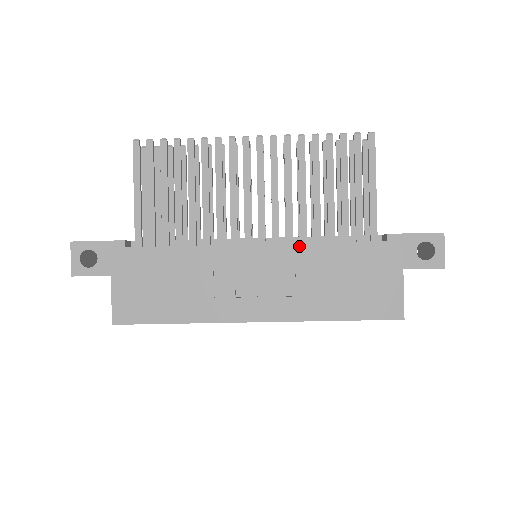
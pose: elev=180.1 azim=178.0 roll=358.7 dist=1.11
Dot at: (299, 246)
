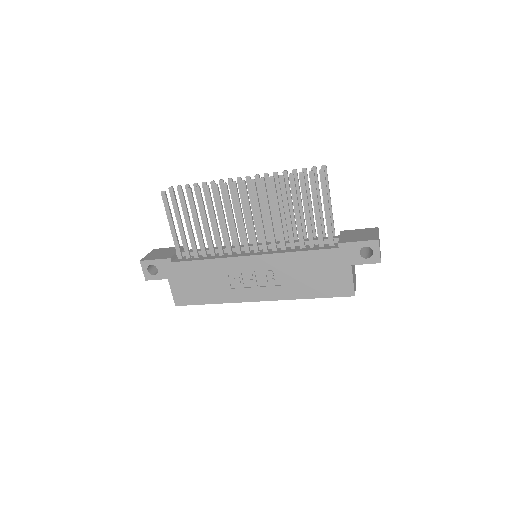
Dot at: (279, 255)
